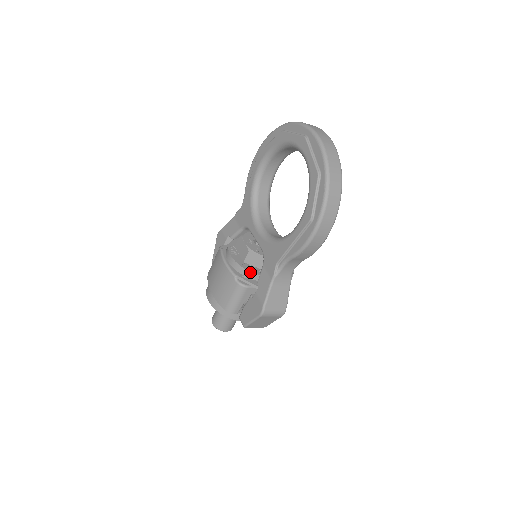
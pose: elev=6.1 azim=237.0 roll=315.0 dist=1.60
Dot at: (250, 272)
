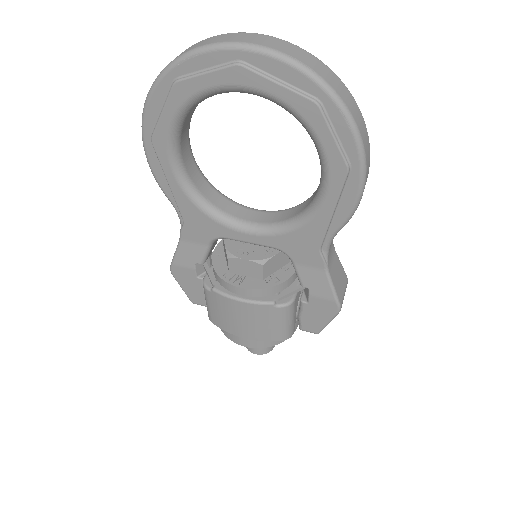
Dot at: (283, 283)
